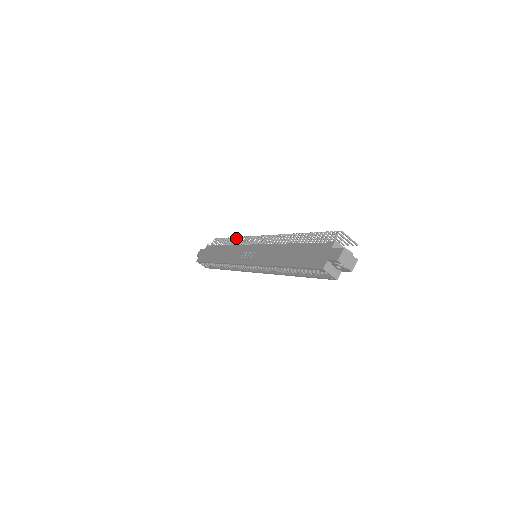
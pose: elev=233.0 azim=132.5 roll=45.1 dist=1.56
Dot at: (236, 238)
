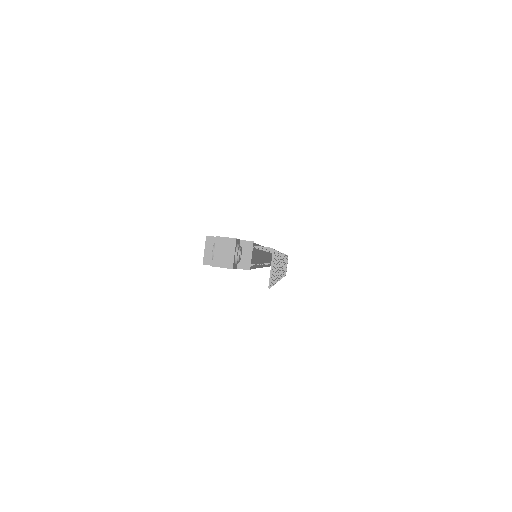
Dot at: occluded
